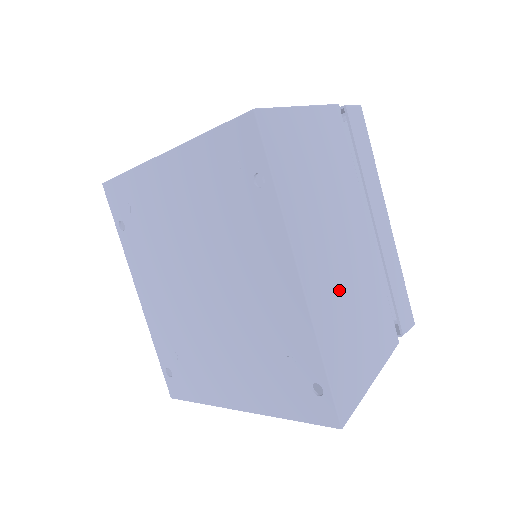
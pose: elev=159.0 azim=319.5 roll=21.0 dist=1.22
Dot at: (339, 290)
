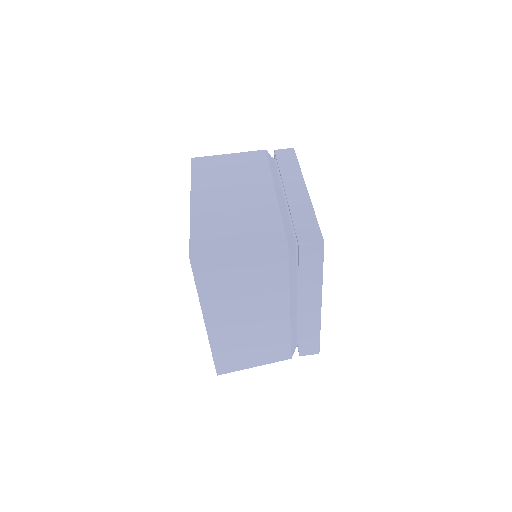
Dot at: (239, 333)
